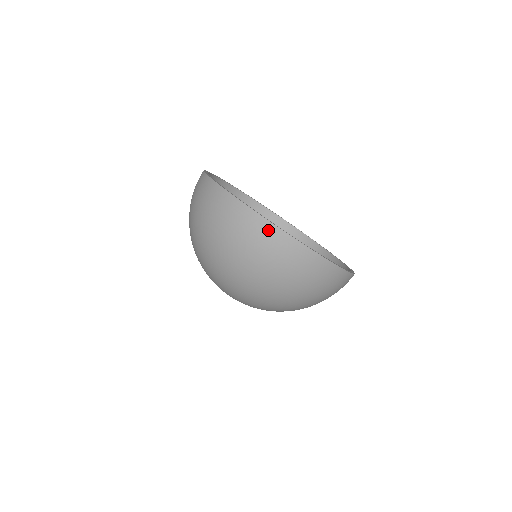
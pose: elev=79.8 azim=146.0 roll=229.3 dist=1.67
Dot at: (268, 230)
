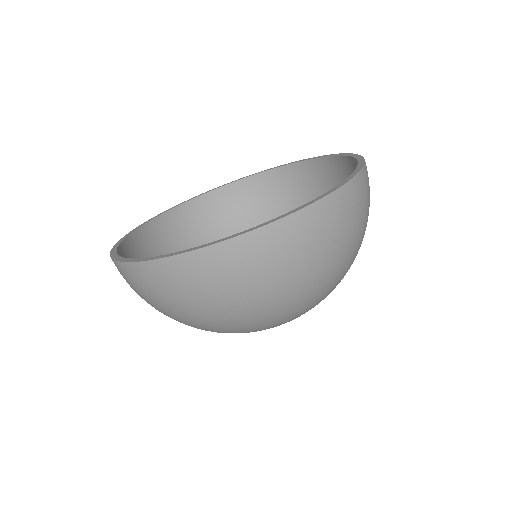
Dot at: occluded
